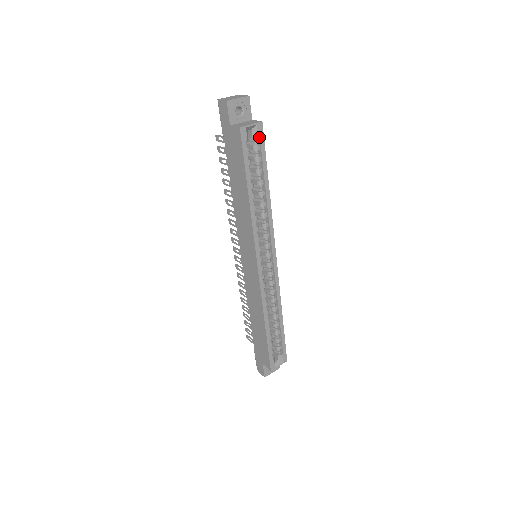
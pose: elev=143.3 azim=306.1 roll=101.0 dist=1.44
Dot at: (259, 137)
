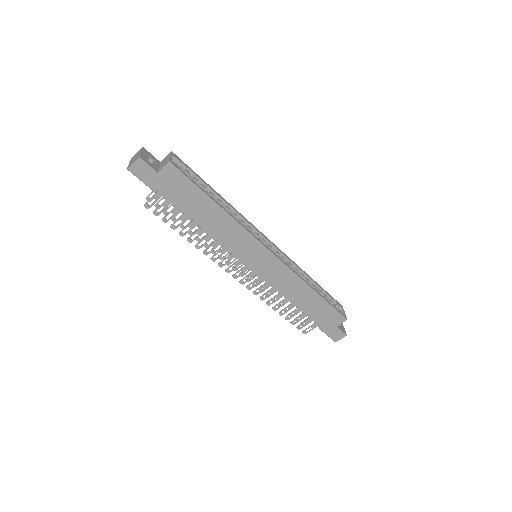
Dot at: (181, 163)
